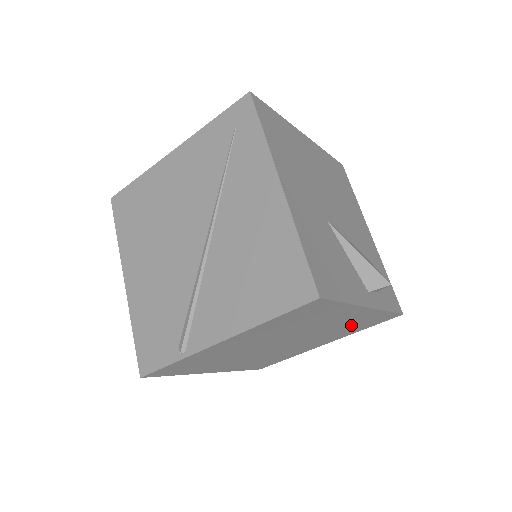
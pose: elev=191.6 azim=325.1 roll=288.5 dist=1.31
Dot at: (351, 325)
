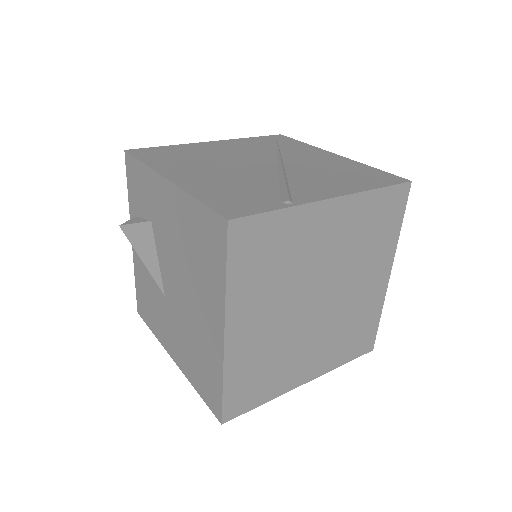
Dot at: (355, 323)
